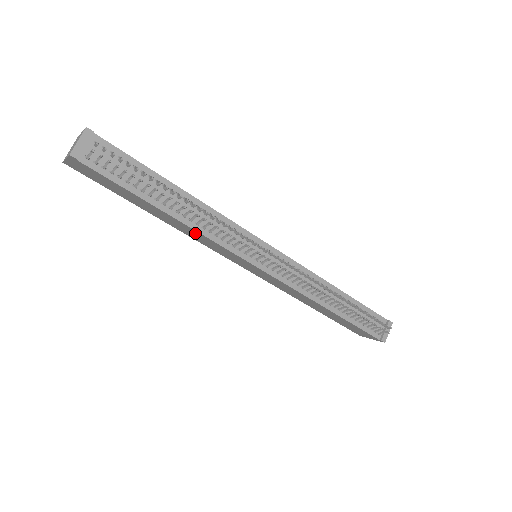
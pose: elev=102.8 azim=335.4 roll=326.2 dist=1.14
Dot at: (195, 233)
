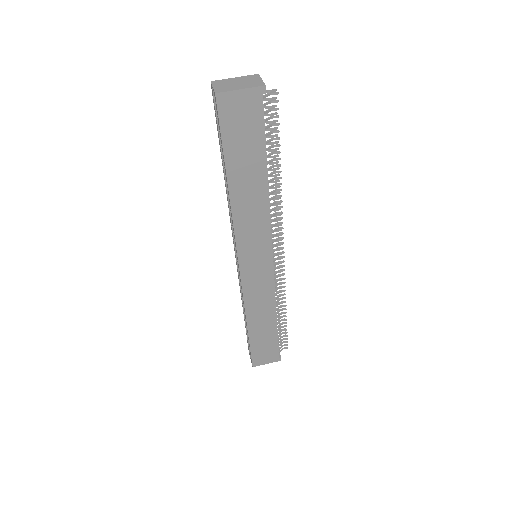
Dot at: (259, 211)
